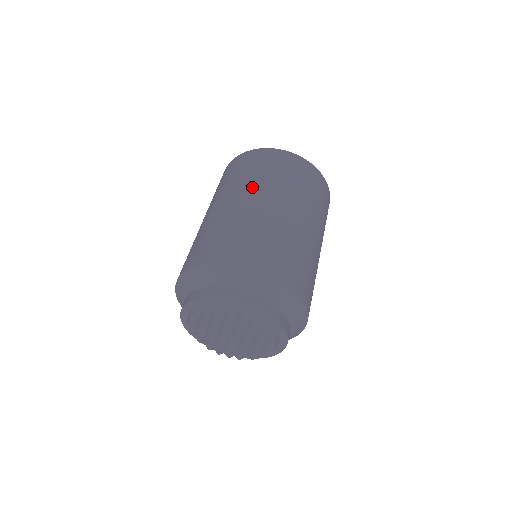
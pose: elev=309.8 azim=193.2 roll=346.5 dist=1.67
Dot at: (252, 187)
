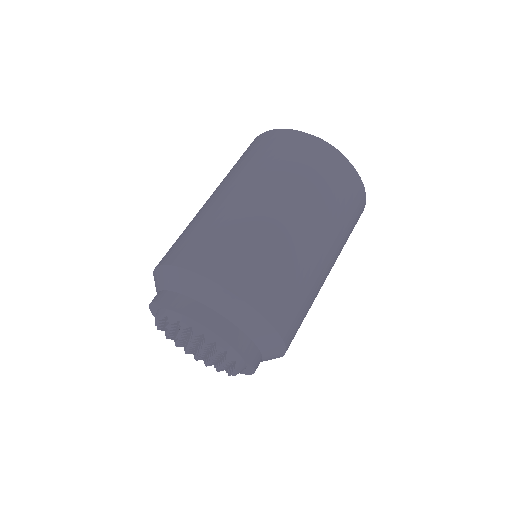
Dot at: (265, 181)
